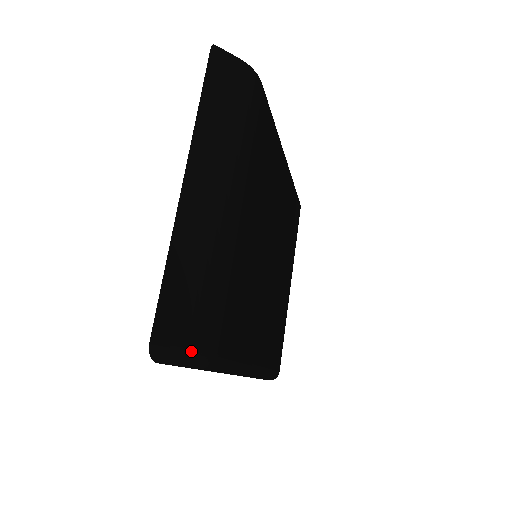
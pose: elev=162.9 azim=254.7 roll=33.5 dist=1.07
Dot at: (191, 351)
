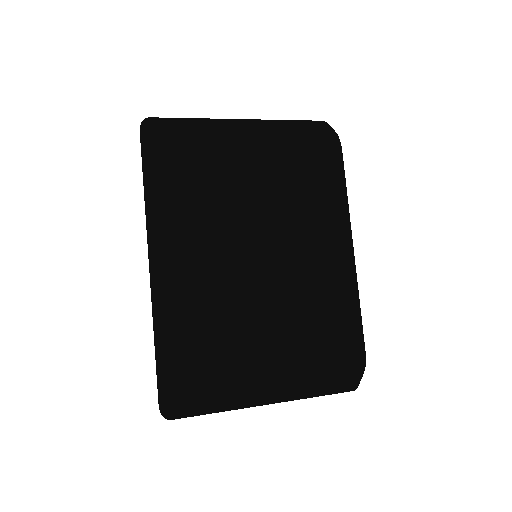
Dot at: (150, 127)
